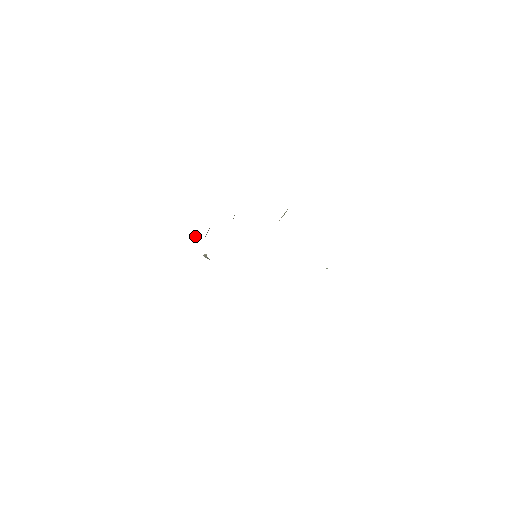
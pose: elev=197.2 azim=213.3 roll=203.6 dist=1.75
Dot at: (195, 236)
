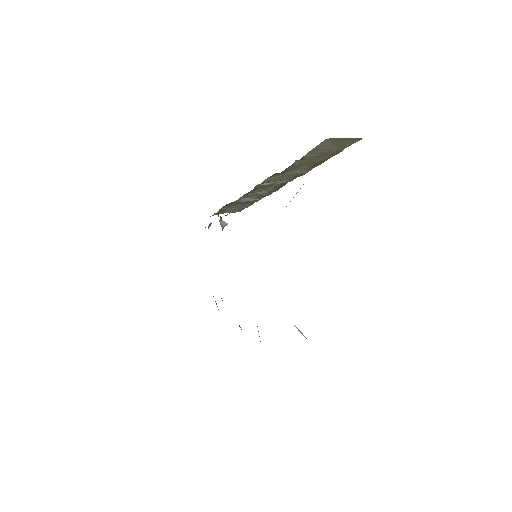
Dot at: (243, 207)
